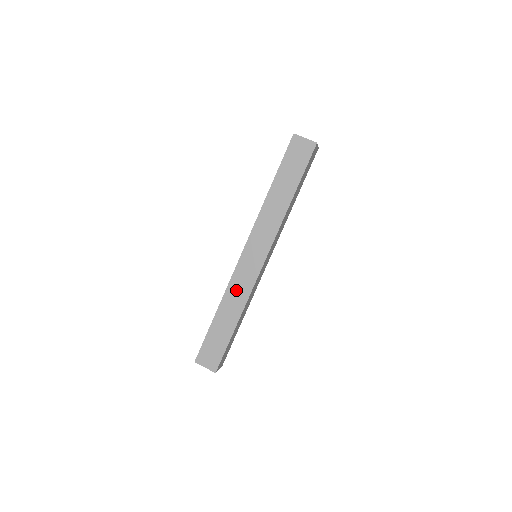
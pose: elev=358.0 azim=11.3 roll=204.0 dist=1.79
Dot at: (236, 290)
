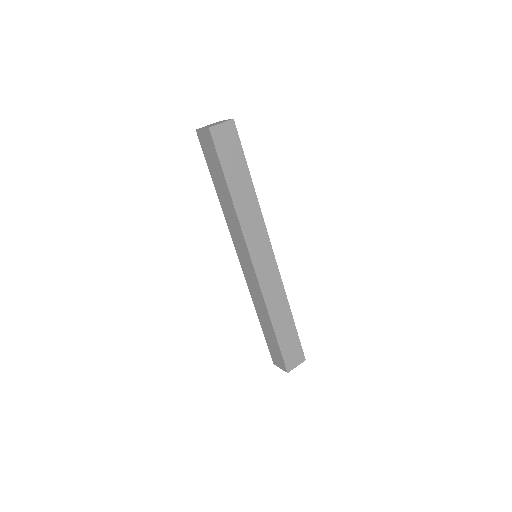
Dot at: (255, 296)
